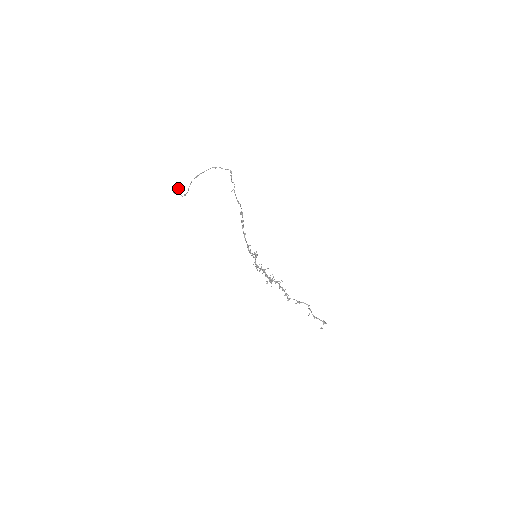
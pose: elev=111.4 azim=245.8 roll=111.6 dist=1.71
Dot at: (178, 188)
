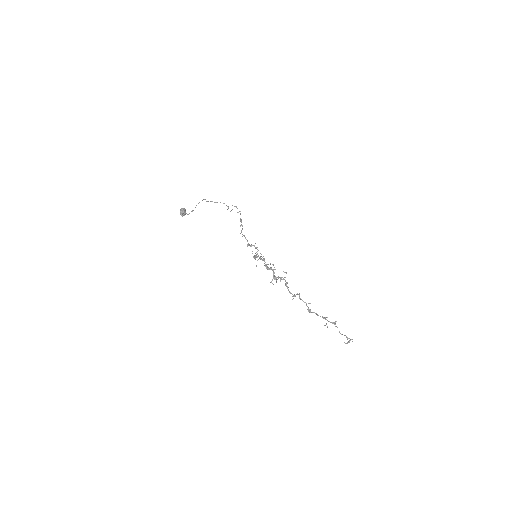
Dot at: (185, 210)
